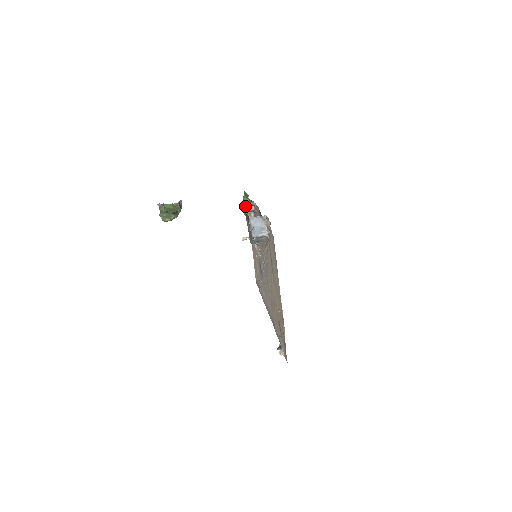
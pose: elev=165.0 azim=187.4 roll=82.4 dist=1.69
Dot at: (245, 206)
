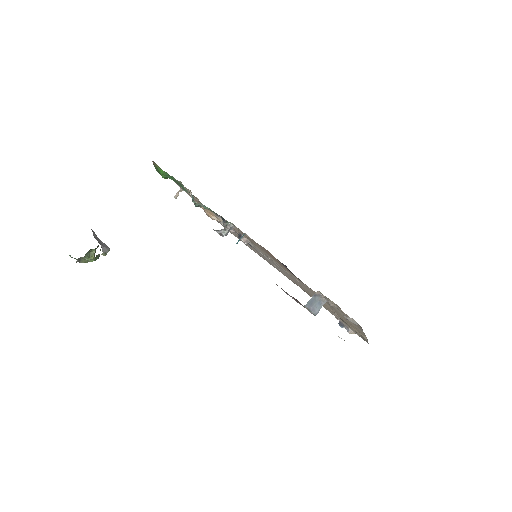
Dot at: occluded
